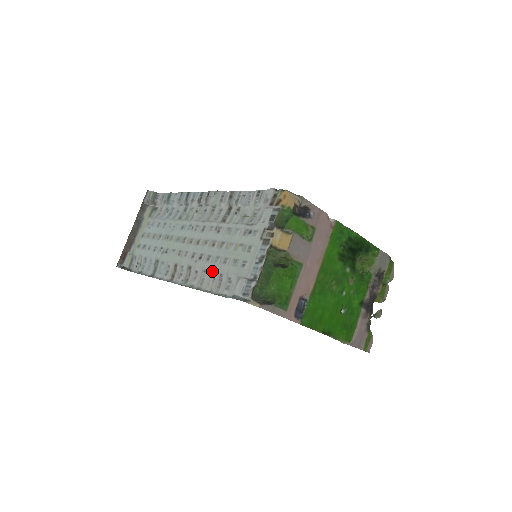
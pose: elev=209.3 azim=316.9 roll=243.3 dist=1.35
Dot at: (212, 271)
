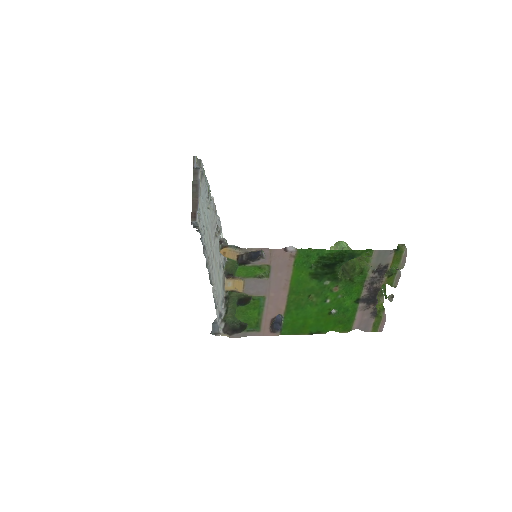
Dot at: (213, 282)
